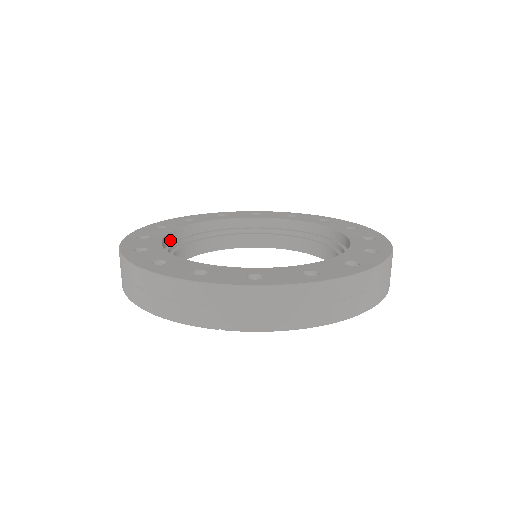
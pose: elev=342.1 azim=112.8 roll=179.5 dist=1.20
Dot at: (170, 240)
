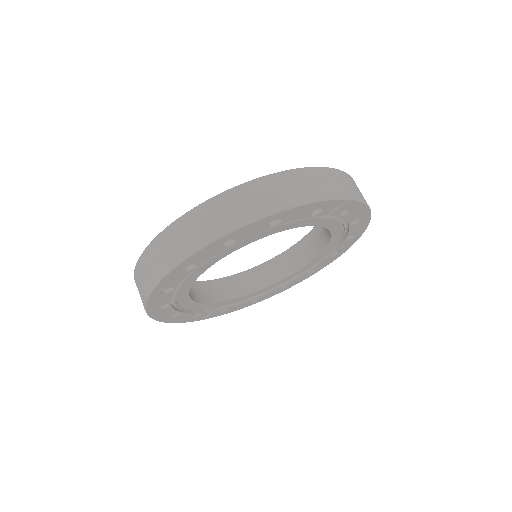
Dot at: occluded
